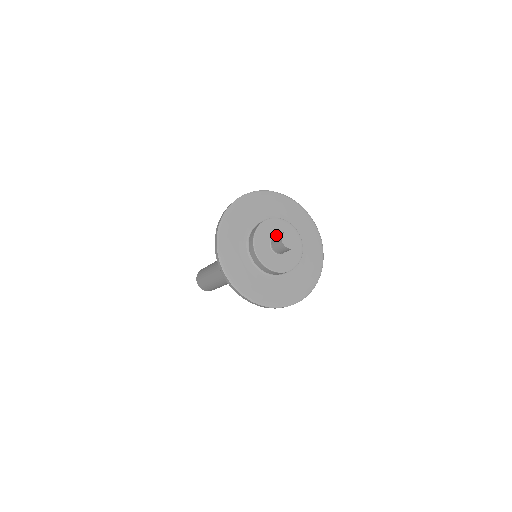
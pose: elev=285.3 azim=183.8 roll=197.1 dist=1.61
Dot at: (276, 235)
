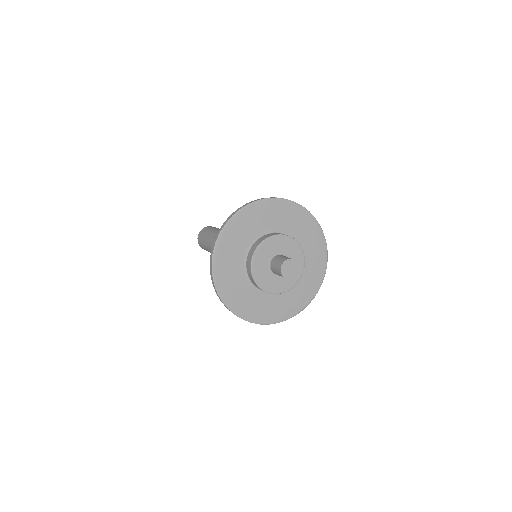
Dot at: occluded
